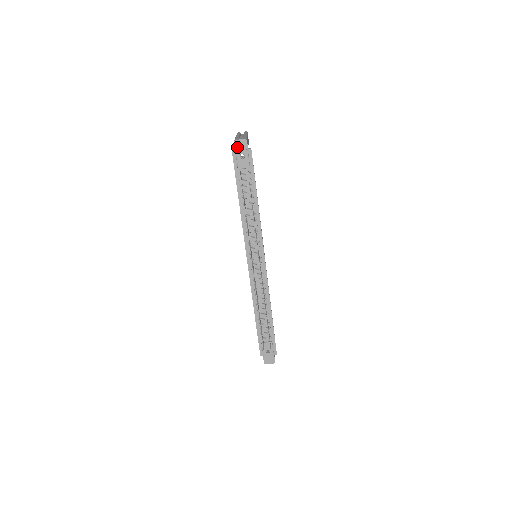
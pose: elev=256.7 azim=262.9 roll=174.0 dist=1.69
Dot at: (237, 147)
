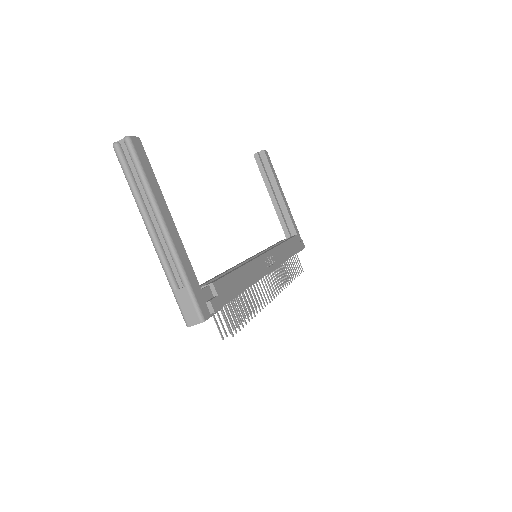
Dot at: occluded
